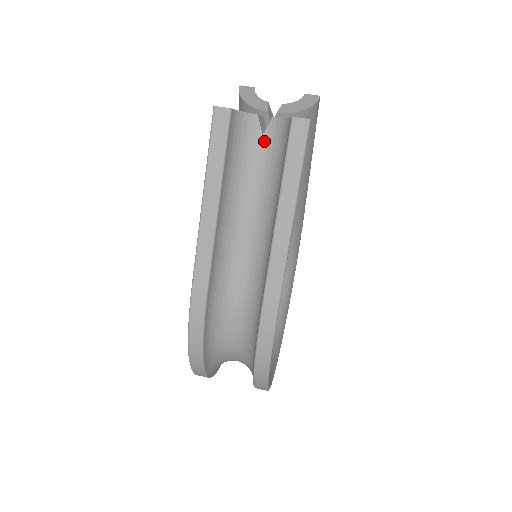
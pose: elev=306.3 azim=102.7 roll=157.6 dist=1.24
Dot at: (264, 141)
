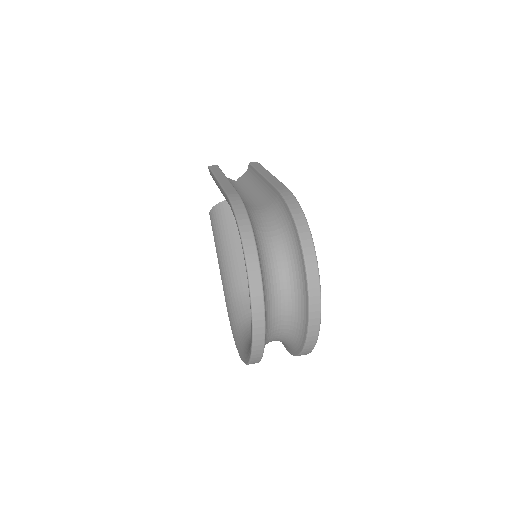
Dot at: (238, 182)
